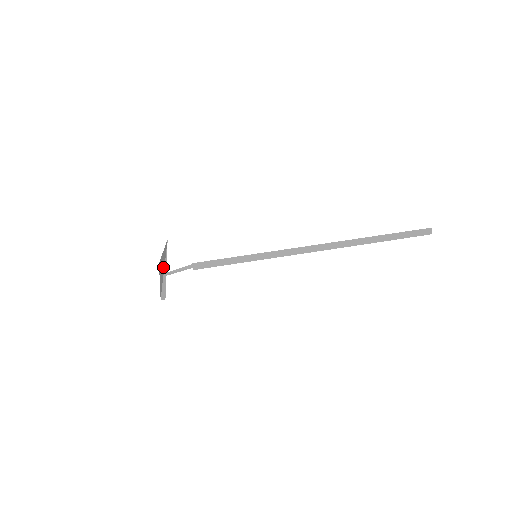
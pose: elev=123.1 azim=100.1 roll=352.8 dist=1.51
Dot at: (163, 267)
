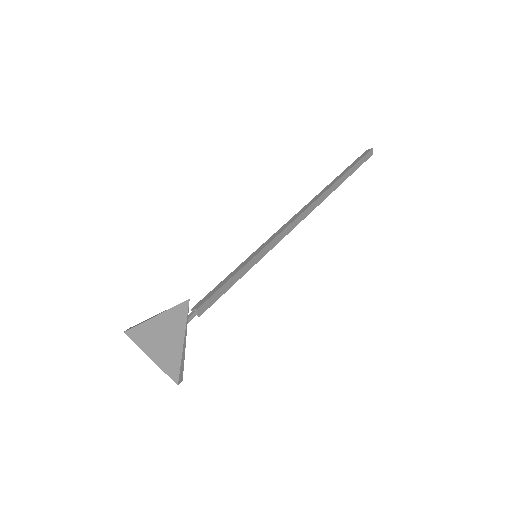
Dot at: (174, 340)
